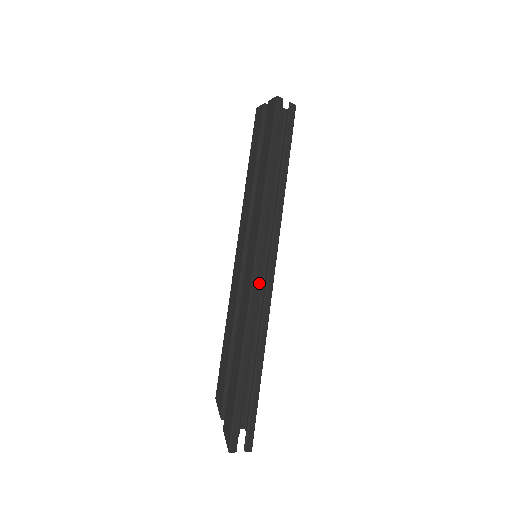
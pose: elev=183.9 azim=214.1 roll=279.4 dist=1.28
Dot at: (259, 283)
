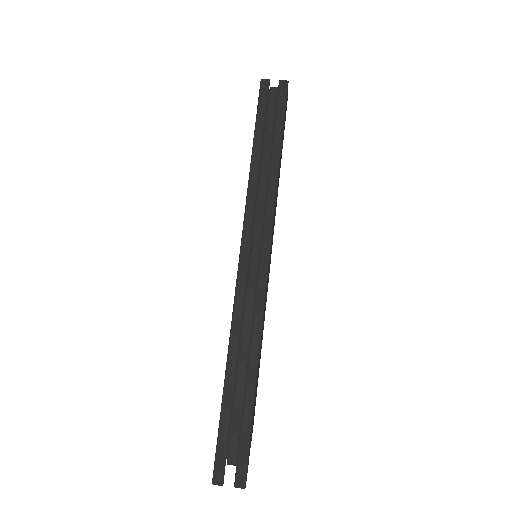
Dot at: occluded
